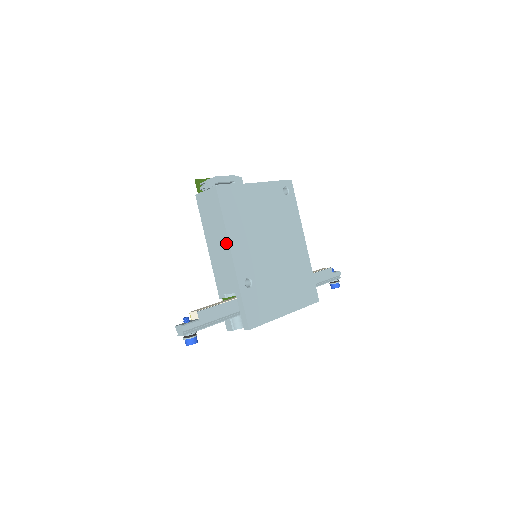
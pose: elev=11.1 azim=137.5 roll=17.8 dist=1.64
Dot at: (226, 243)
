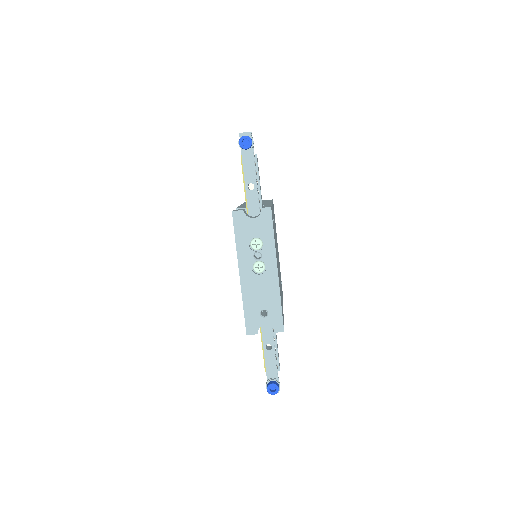
Dot at: occluded
